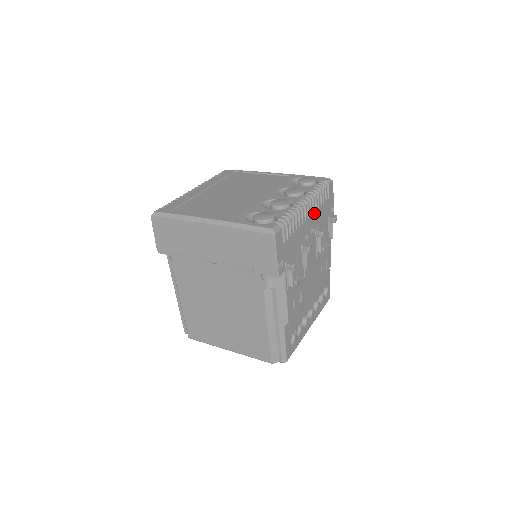
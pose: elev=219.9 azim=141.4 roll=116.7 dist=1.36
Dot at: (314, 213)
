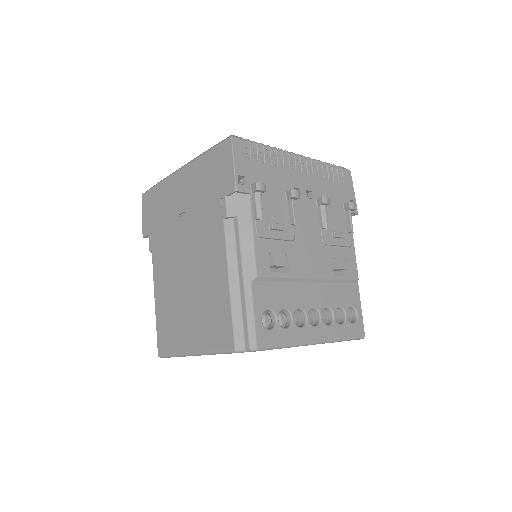
Dot at: (313, 177)
